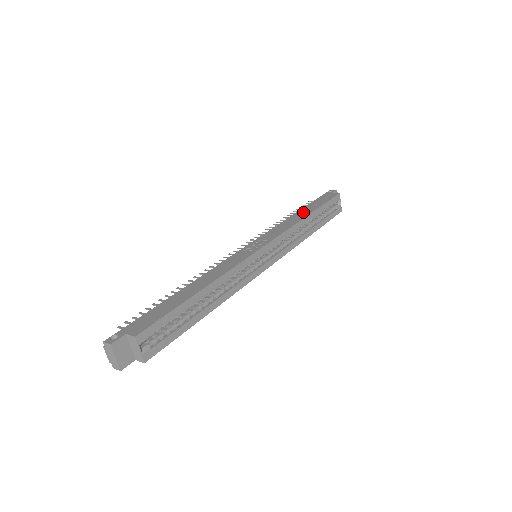
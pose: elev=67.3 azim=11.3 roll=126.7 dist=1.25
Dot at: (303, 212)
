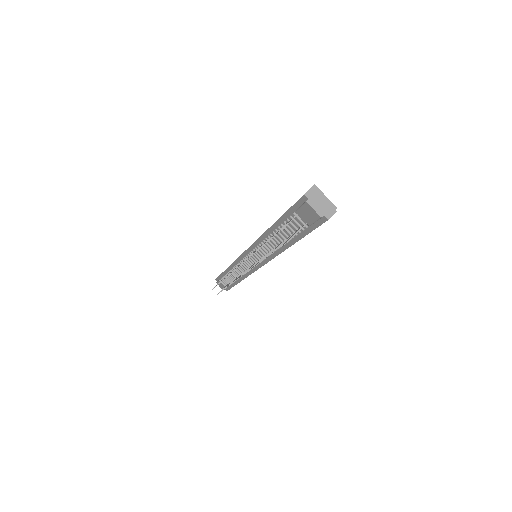
Dot at: occluded
